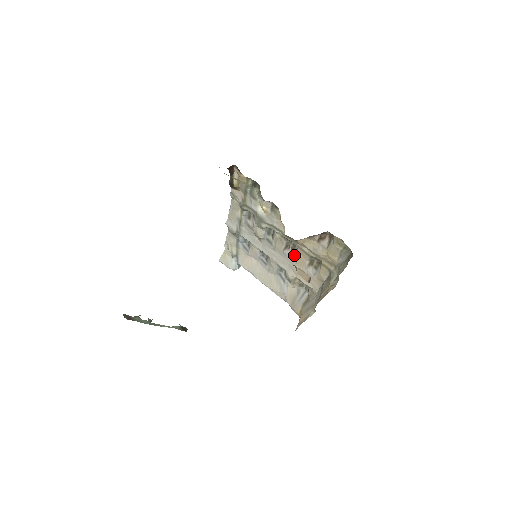
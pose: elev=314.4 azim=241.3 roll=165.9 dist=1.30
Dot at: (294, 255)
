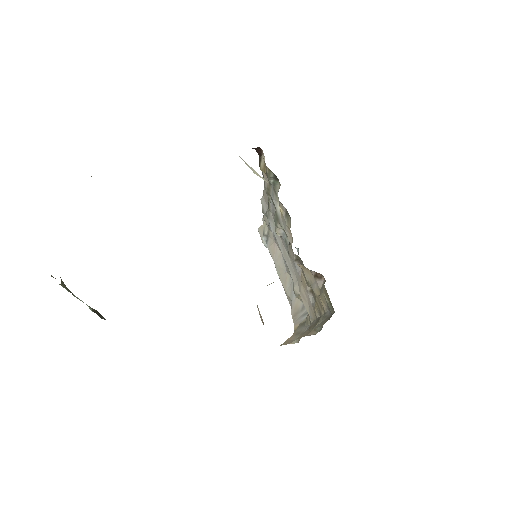
Dot at: occluded
